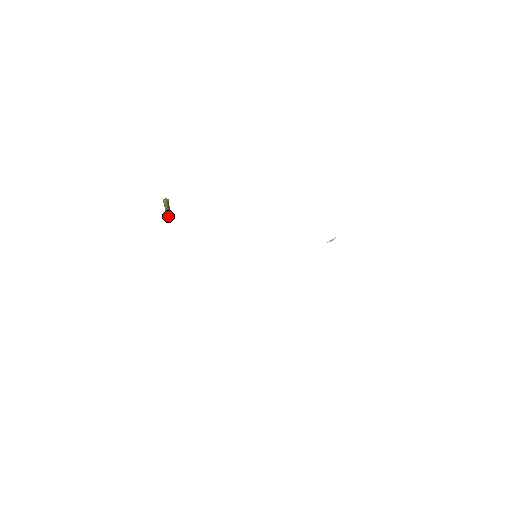
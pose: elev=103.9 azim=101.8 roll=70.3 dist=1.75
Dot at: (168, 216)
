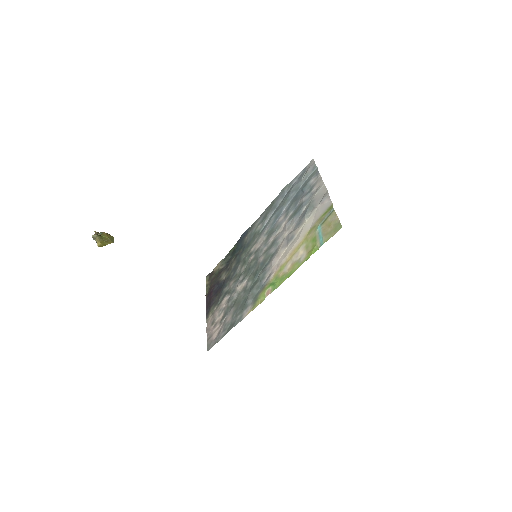
Dot at: (111, 238)
